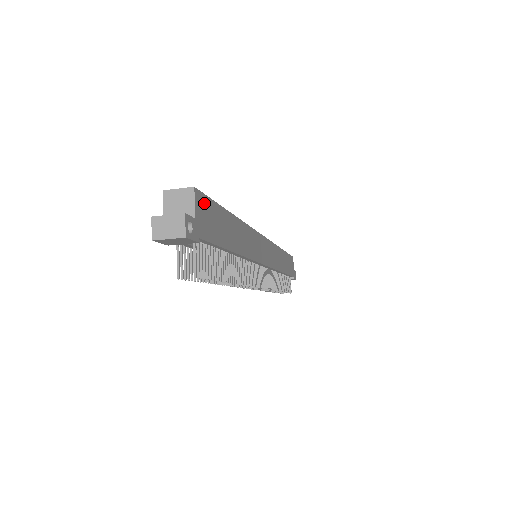
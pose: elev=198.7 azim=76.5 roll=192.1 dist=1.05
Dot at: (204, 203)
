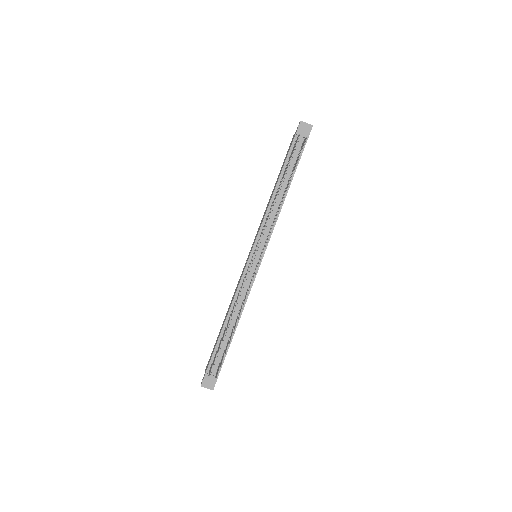
Dot at: occluded
